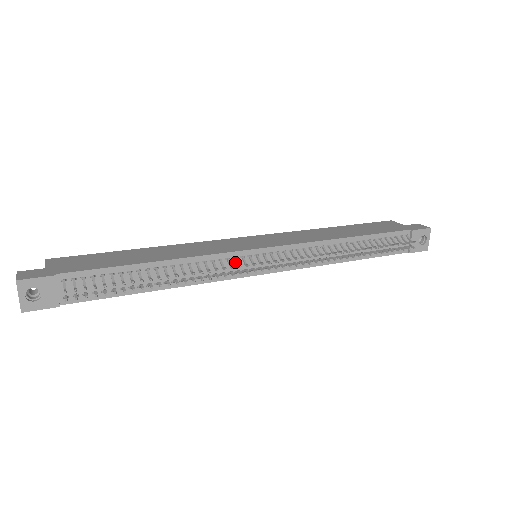
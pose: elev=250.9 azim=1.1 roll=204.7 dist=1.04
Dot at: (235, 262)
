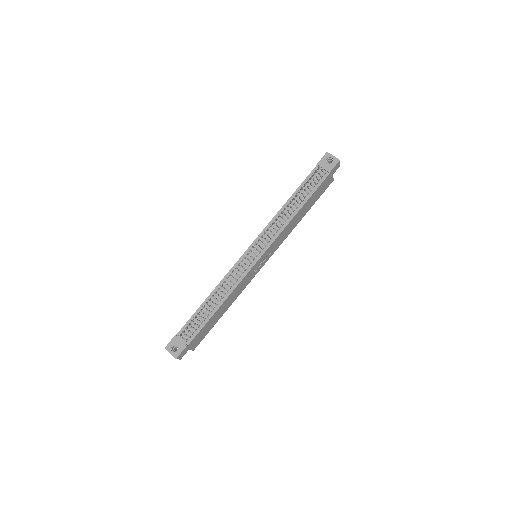
Dot at: occluded
